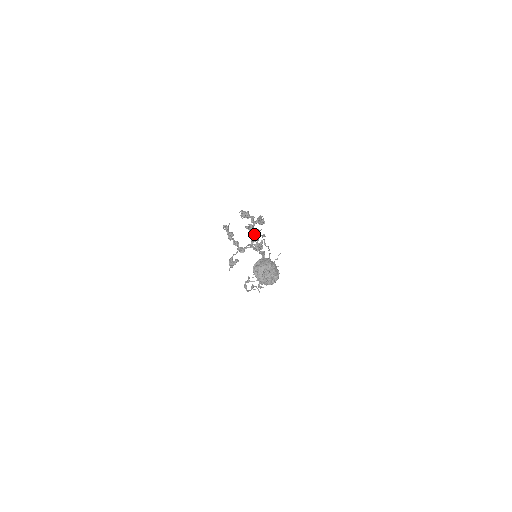
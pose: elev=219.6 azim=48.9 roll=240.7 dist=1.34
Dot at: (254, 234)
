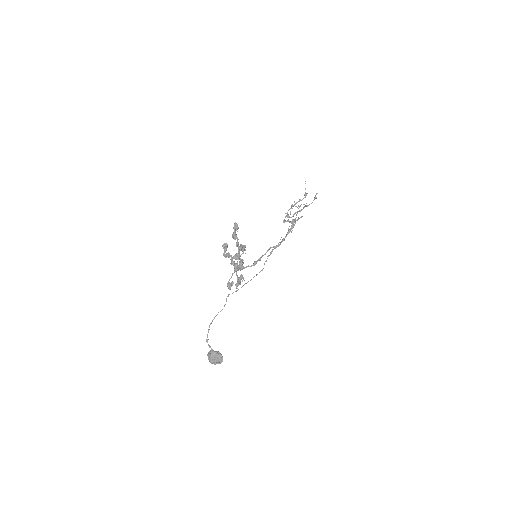
Dot at: occluded
